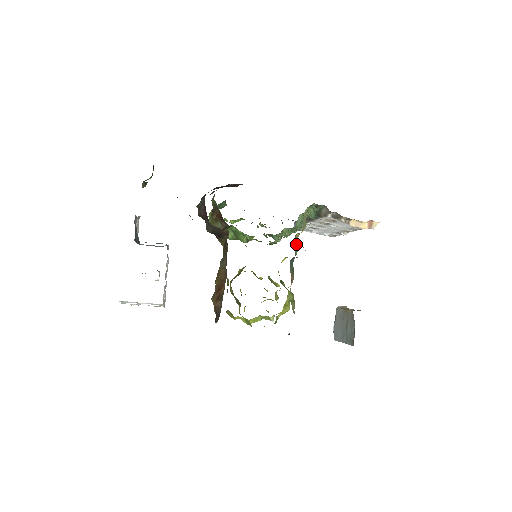
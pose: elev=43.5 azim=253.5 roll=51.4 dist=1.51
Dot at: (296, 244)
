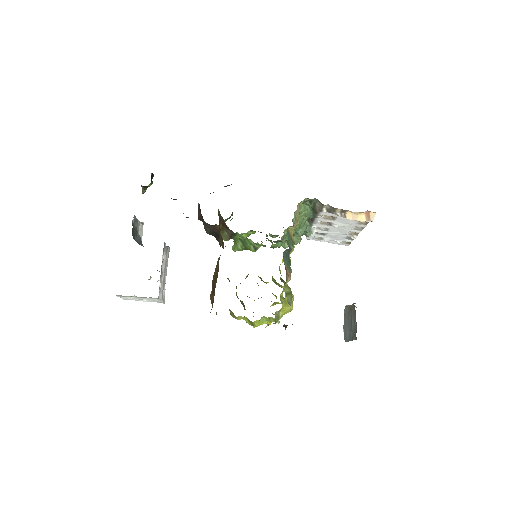
Dot at: (290, 238)
